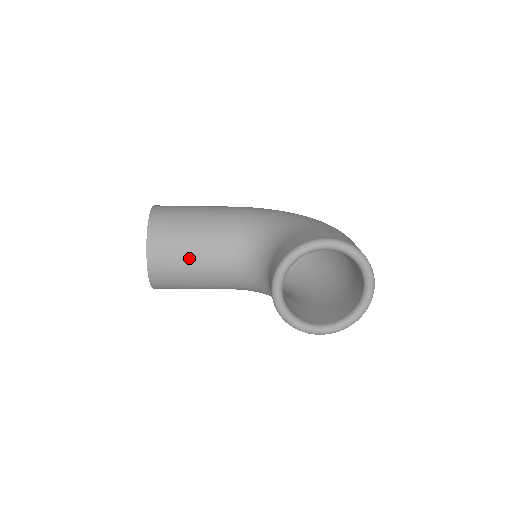
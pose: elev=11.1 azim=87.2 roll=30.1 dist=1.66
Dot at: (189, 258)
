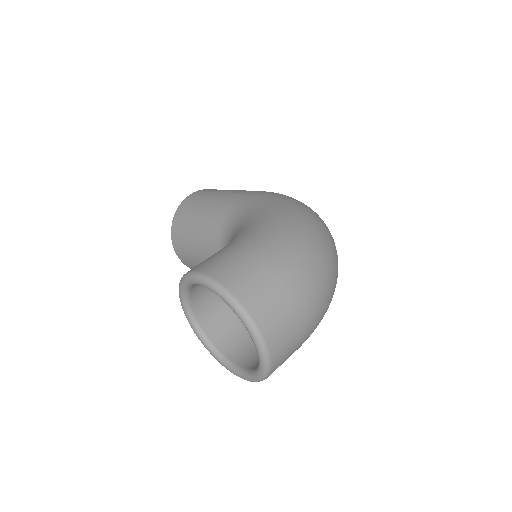
Dot at: (196, 253)
